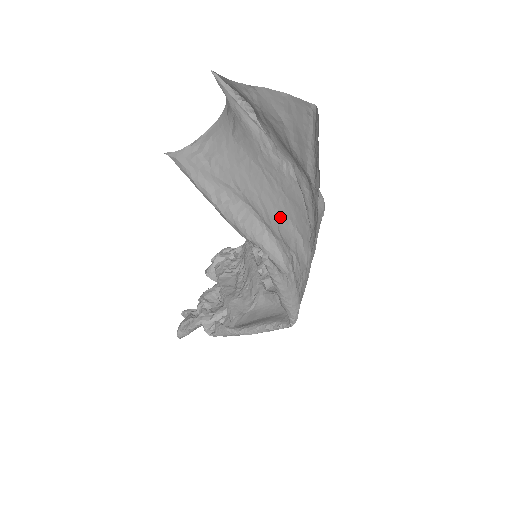
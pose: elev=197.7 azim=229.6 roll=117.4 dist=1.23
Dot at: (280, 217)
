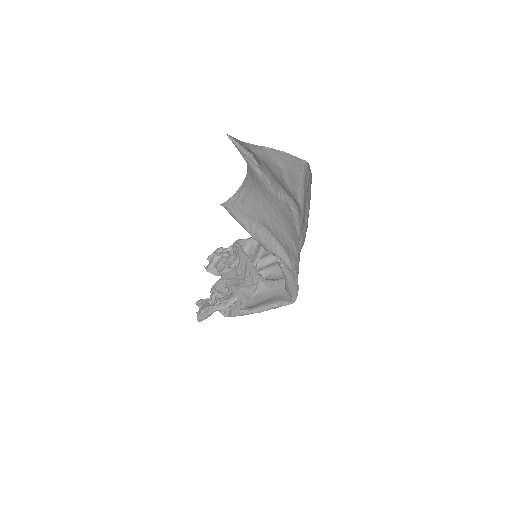
Dot at: (283, 232)
